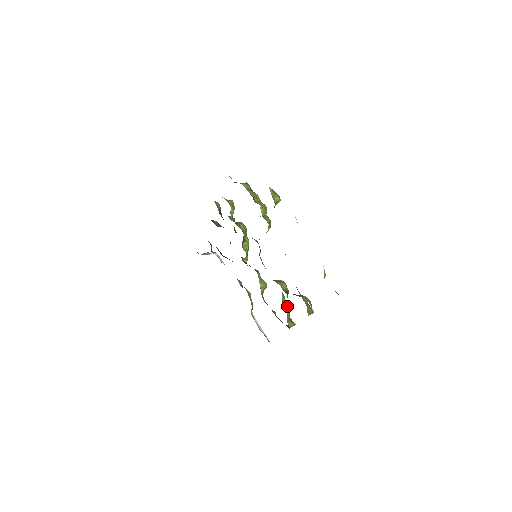
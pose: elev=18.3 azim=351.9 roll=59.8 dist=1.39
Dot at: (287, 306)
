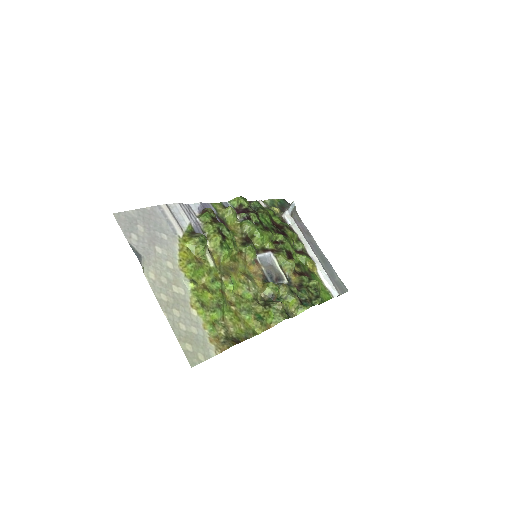
Dot at: (291, 296)
